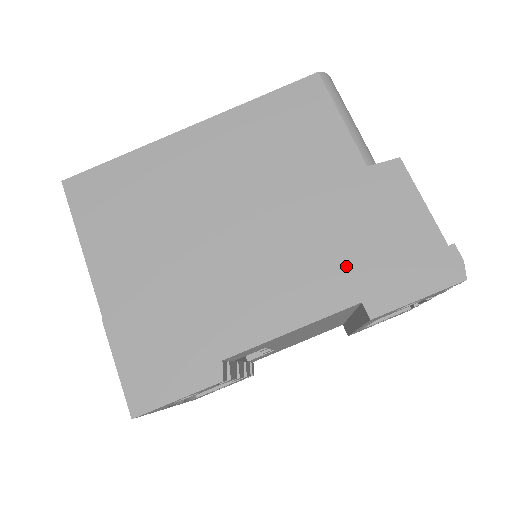
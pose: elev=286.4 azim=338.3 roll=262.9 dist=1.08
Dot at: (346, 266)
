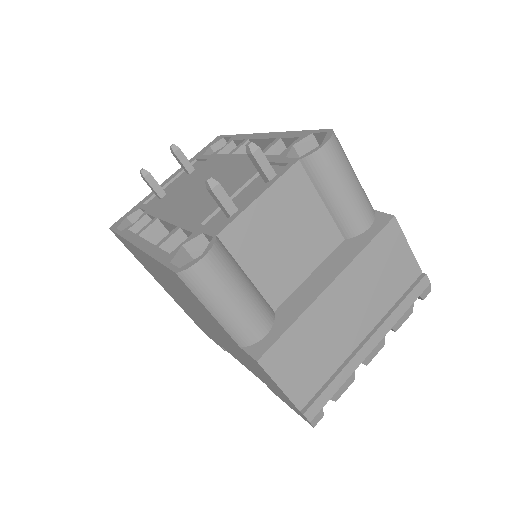
Dot at: (252, 369)
